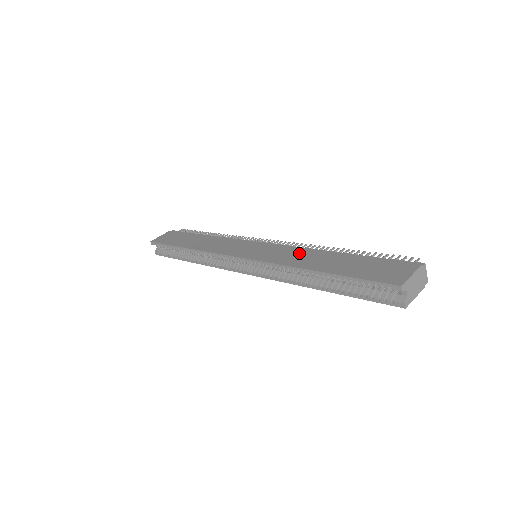
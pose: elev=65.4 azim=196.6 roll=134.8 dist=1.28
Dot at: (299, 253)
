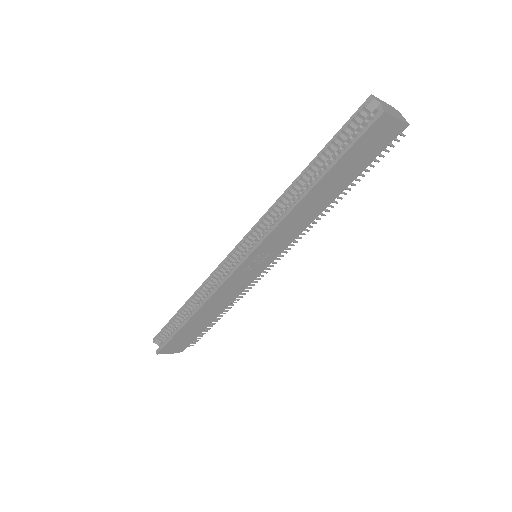
Dot at: occluded
